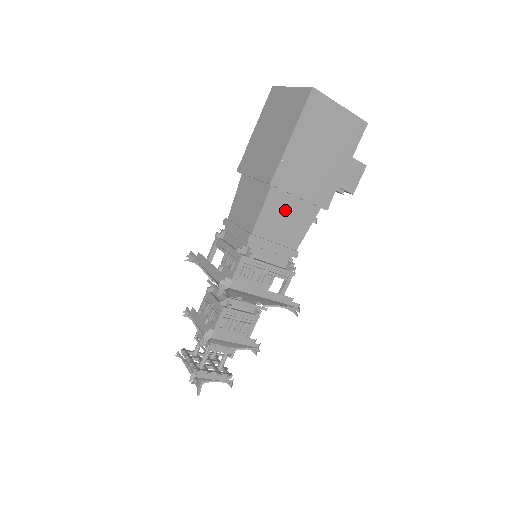
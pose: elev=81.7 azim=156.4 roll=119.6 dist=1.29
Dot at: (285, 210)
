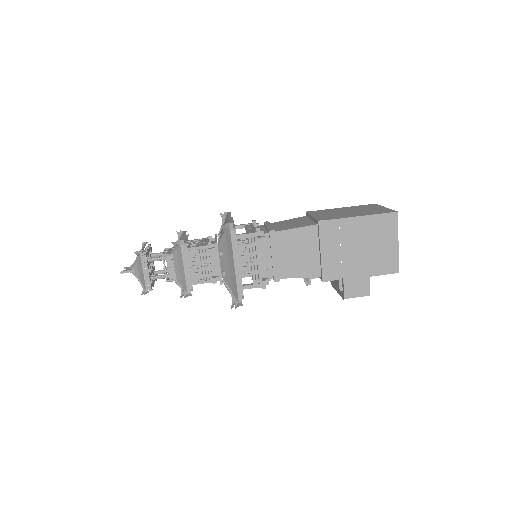
Dot at: (305, 248)
